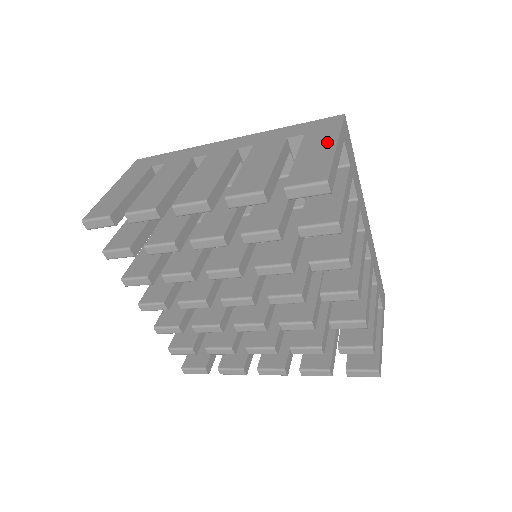
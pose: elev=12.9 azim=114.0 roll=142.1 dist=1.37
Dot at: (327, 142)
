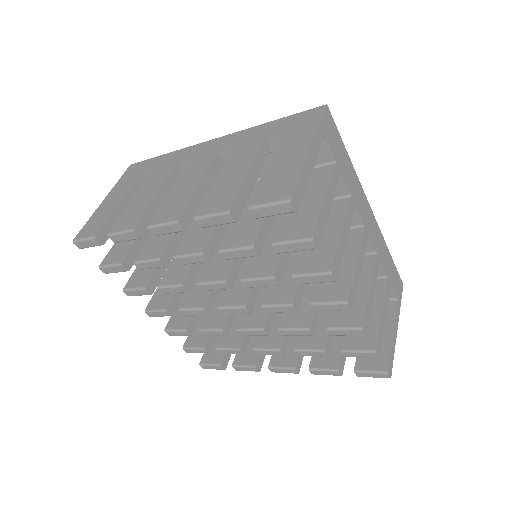
Dot at: (301, 145)
